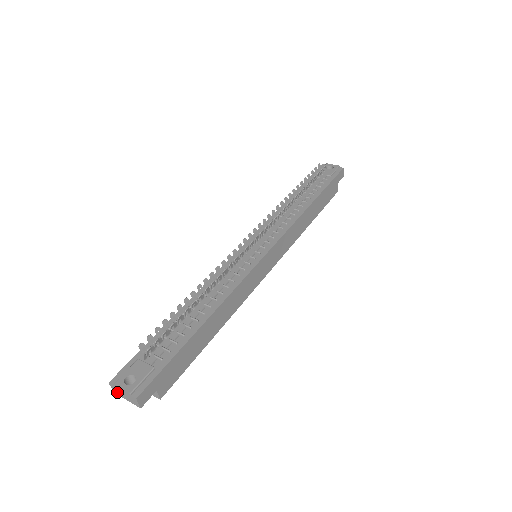
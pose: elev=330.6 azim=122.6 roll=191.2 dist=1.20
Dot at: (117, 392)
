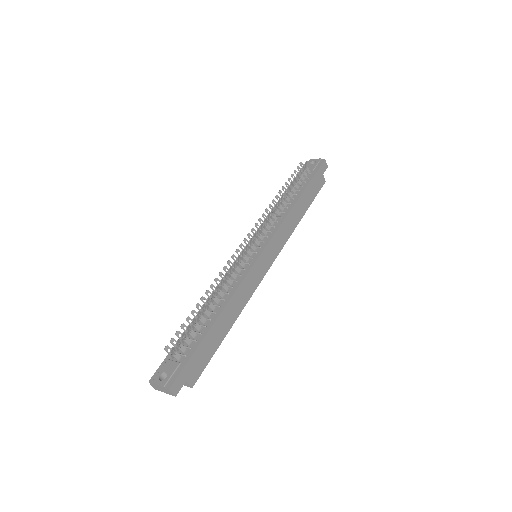
Dot at: (157, 388)
